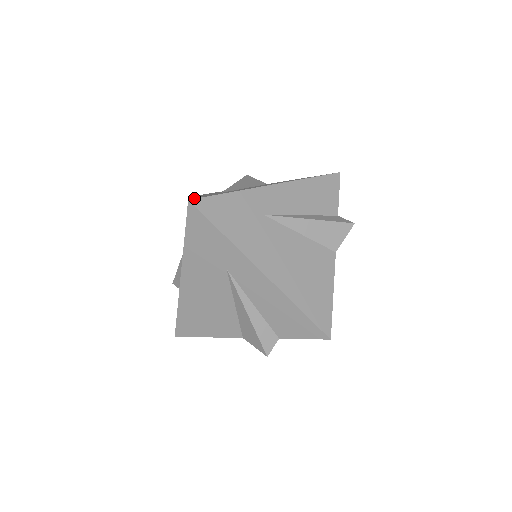
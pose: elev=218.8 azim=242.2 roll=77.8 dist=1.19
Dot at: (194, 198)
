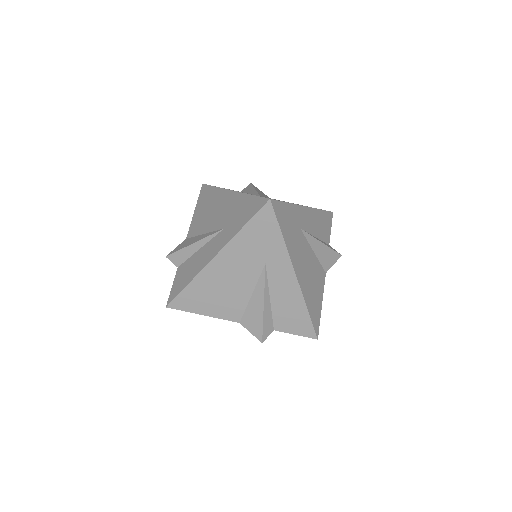
Dot at: occluded
